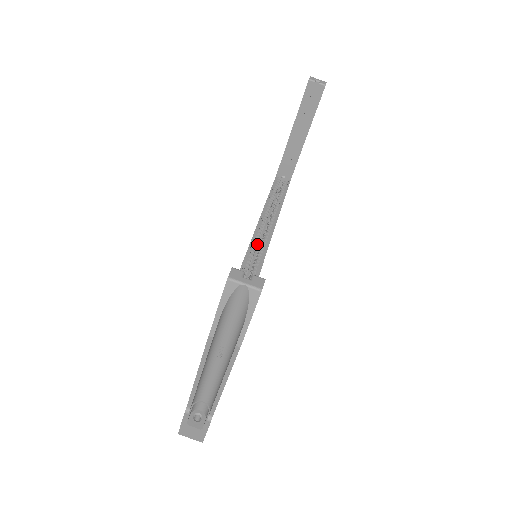
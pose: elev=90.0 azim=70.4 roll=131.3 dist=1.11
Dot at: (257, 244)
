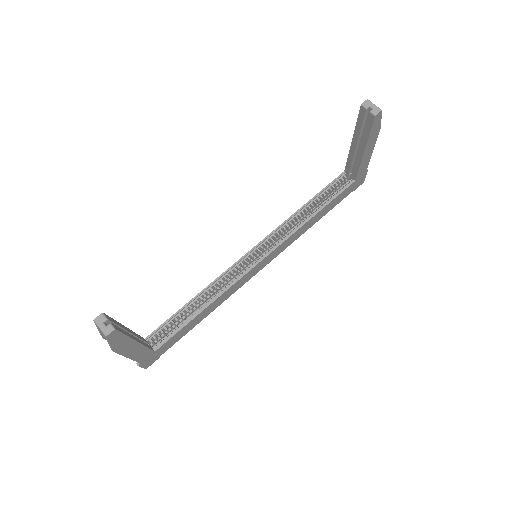
Dot at: (268, 243)
